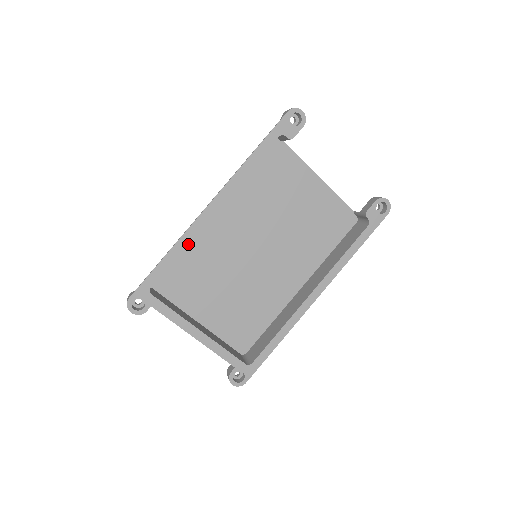
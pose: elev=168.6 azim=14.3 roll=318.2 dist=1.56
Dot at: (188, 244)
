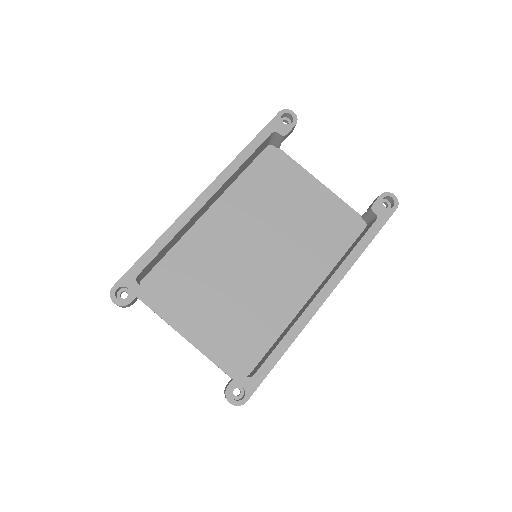
Dot at: (183, 243)
